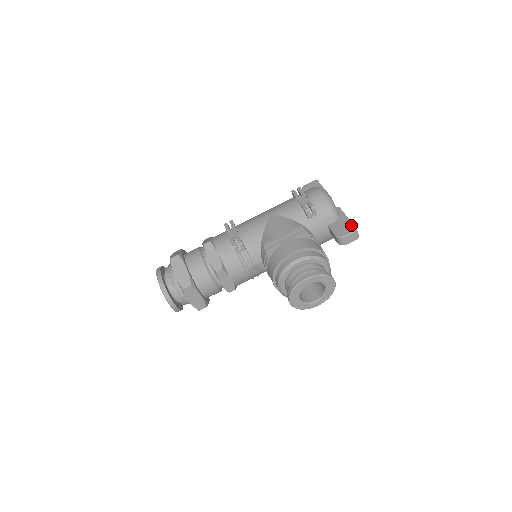
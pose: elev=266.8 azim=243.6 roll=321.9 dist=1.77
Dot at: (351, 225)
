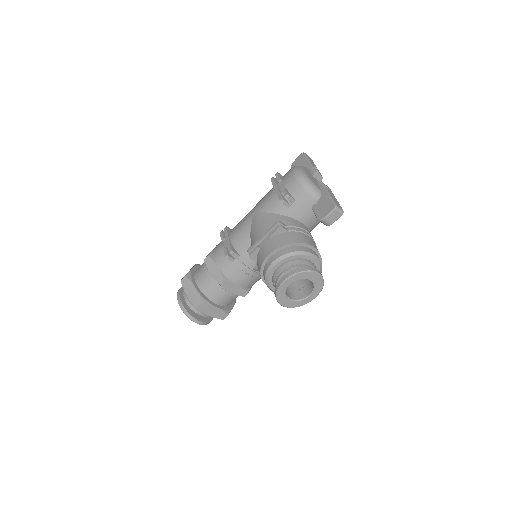
Dot at: (331, 202)
